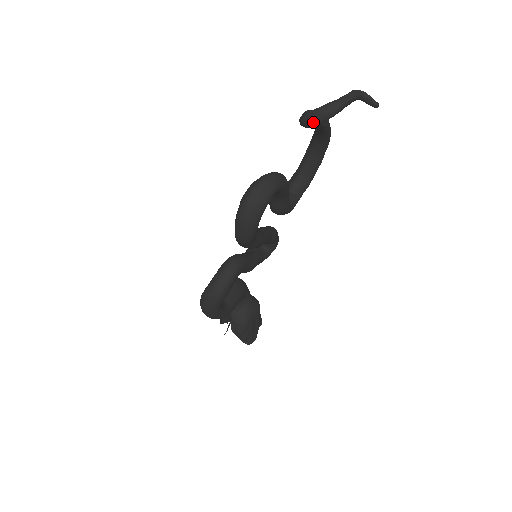
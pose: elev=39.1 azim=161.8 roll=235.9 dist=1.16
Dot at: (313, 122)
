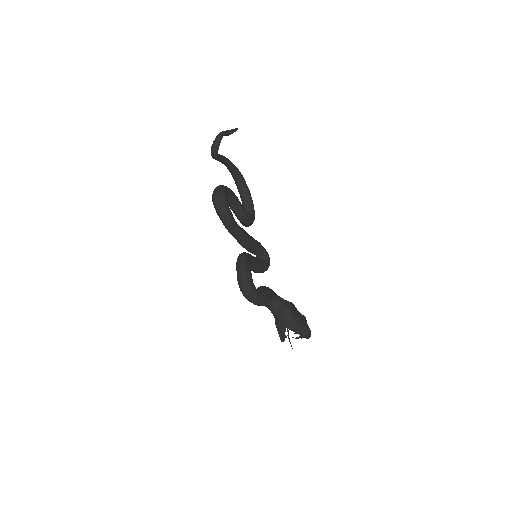
Dot at: (215, 148)
